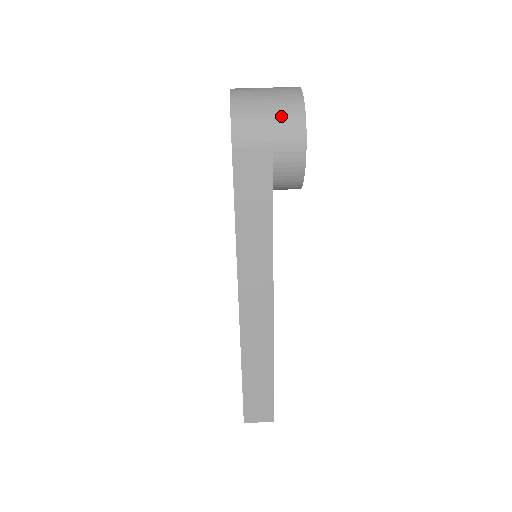
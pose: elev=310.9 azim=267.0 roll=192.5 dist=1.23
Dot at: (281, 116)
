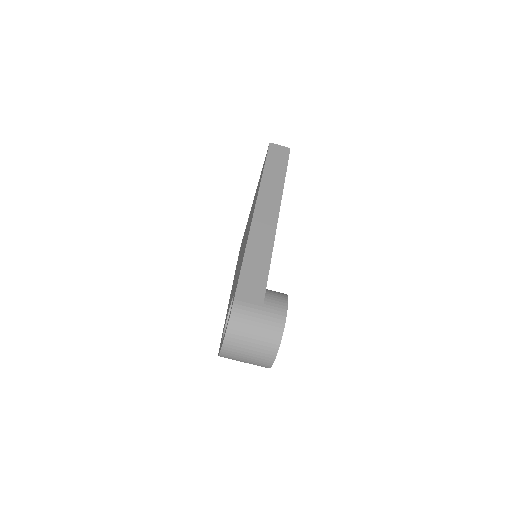
Dot at: occluded
